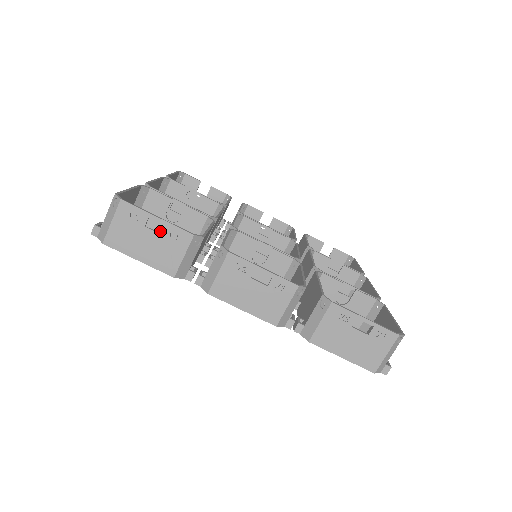
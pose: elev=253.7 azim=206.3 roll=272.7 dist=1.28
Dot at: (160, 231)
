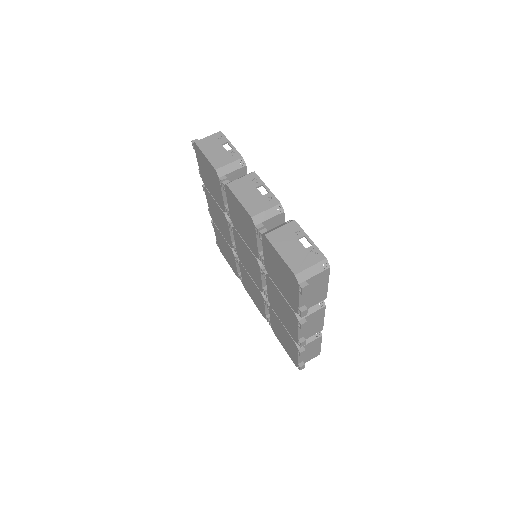
Dot at: occluded
